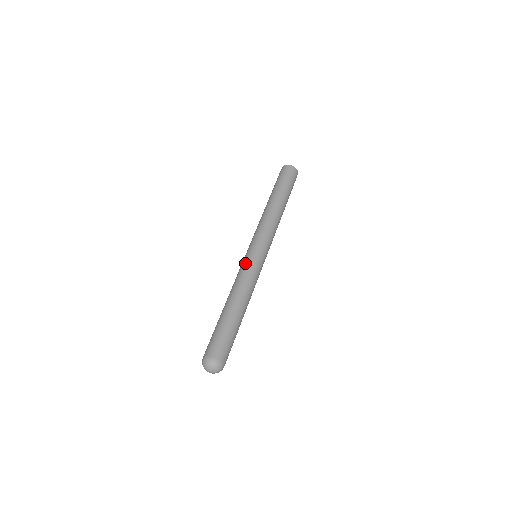
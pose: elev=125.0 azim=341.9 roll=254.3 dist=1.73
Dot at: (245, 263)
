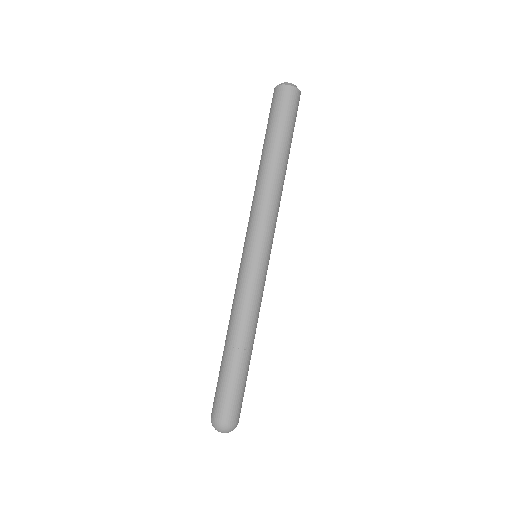
Dot at: (255, 280)
